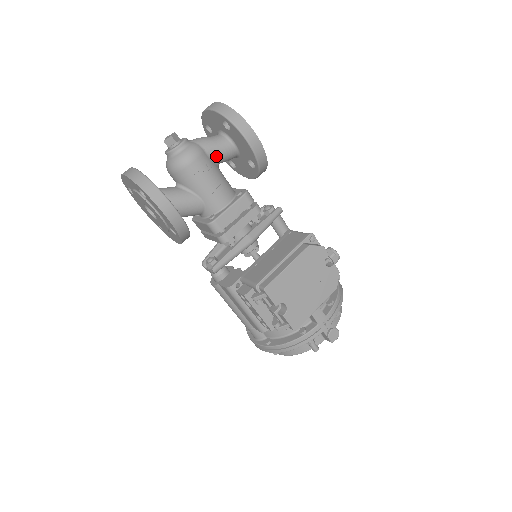
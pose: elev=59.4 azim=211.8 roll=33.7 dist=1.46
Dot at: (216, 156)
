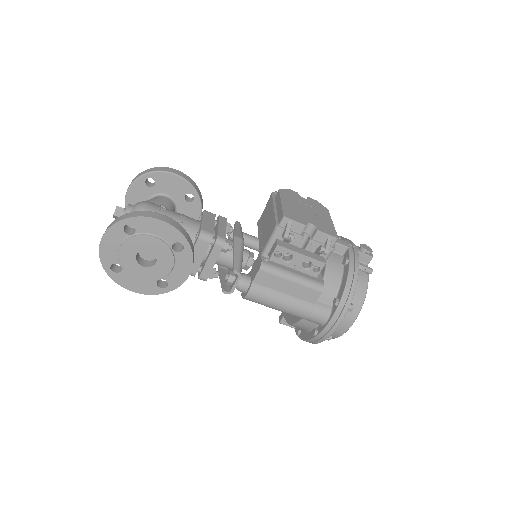
Dot at: (161, 205)
